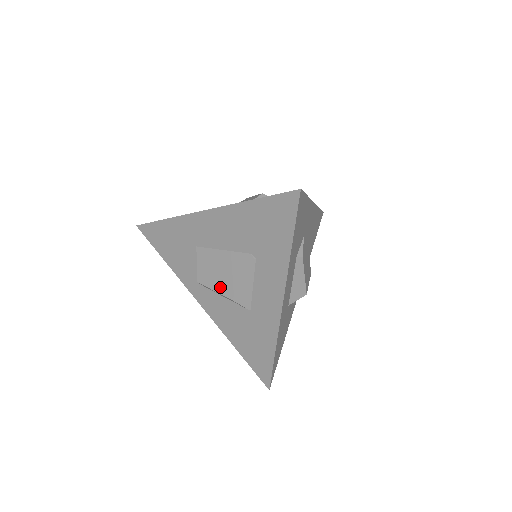
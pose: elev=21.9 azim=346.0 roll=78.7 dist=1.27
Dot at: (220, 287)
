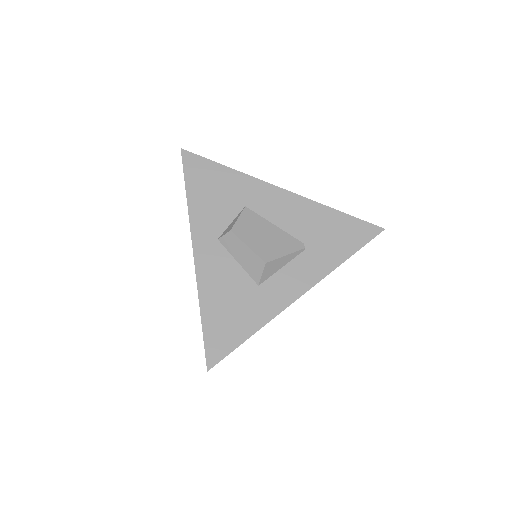
Dot at: (257, 247)
